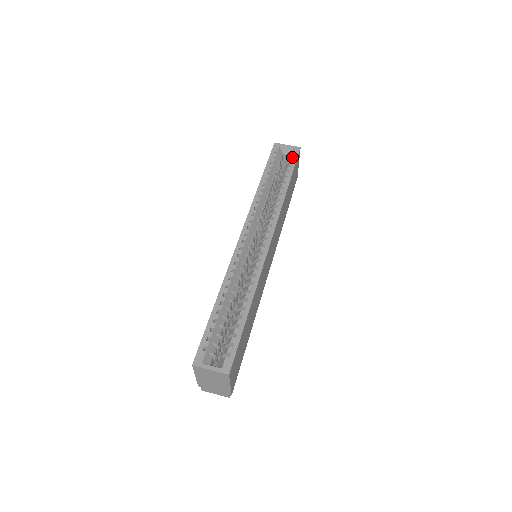
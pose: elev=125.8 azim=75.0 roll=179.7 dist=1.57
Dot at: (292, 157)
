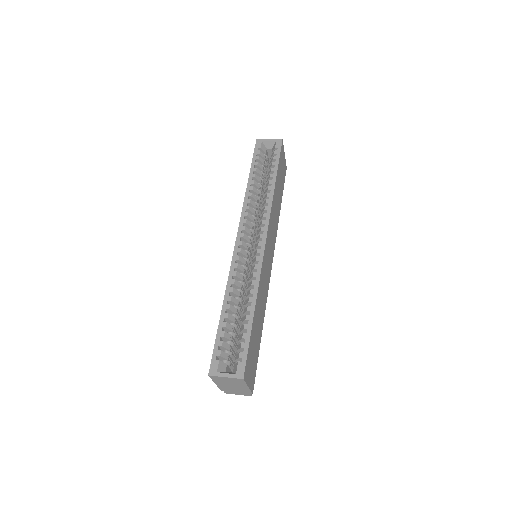
Dot at: (275, 151)
